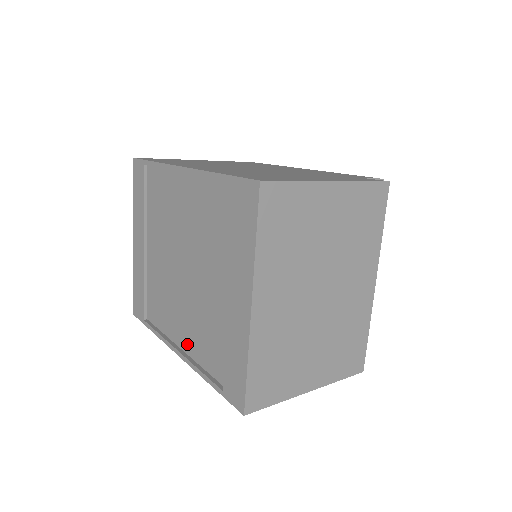
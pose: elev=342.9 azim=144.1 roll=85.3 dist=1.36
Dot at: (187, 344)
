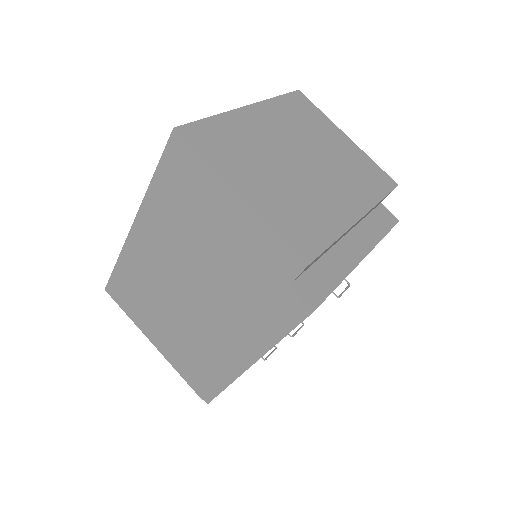
Dot at: occluded
